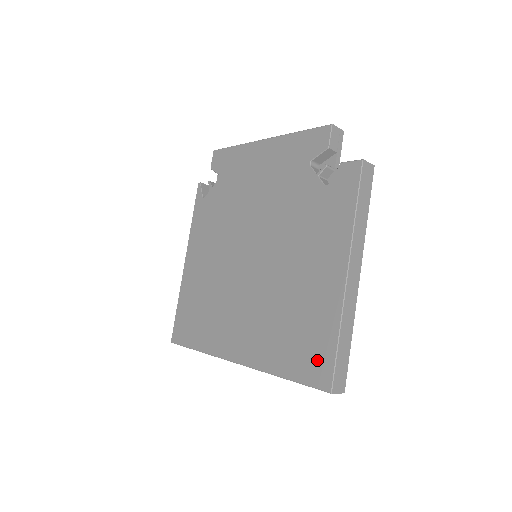
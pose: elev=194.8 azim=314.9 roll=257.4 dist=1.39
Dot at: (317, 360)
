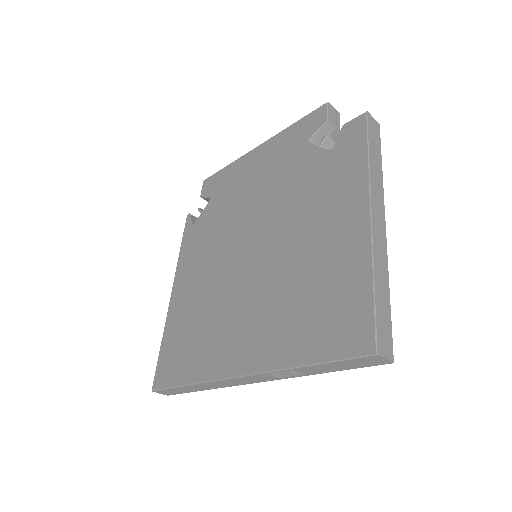
Dot at: (349, 322)
